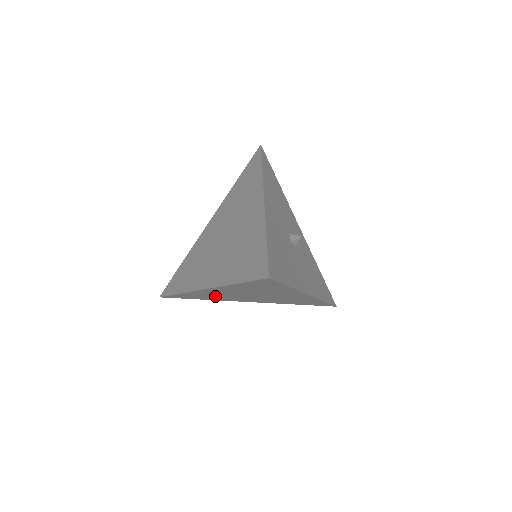
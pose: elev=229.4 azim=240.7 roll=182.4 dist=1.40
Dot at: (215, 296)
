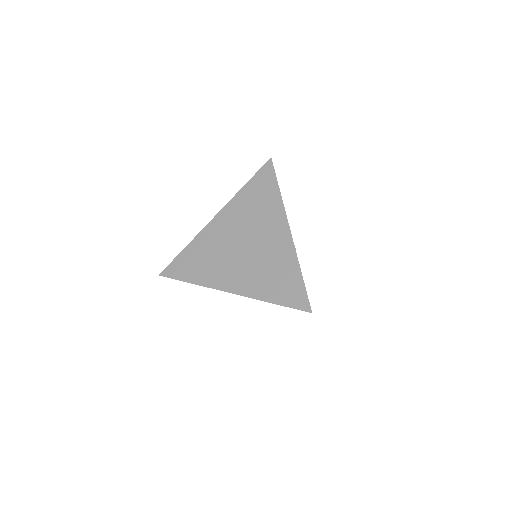
Dot at: (210, 256)
